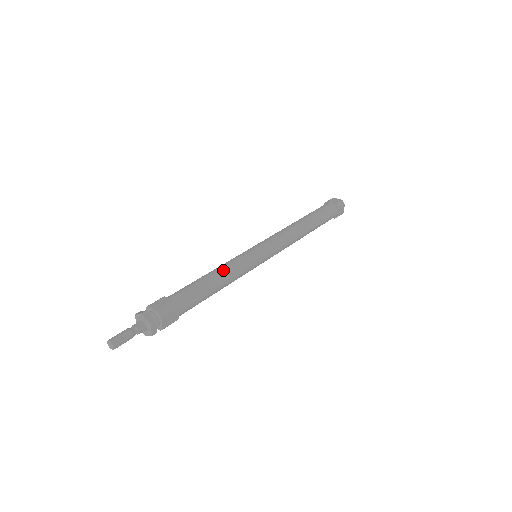
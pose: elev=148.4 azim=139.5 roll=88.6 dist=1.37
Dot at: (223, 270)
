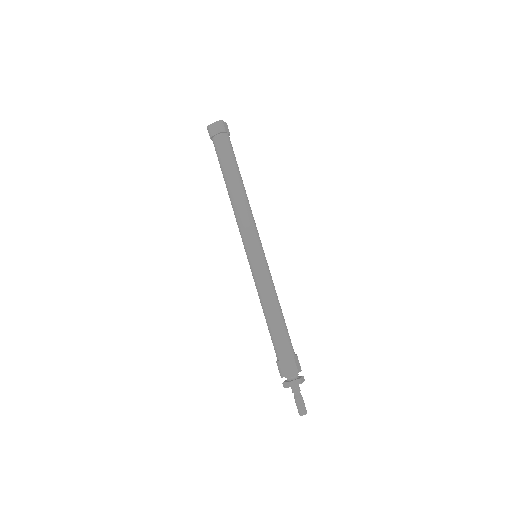
Dot at: (269, 301)
